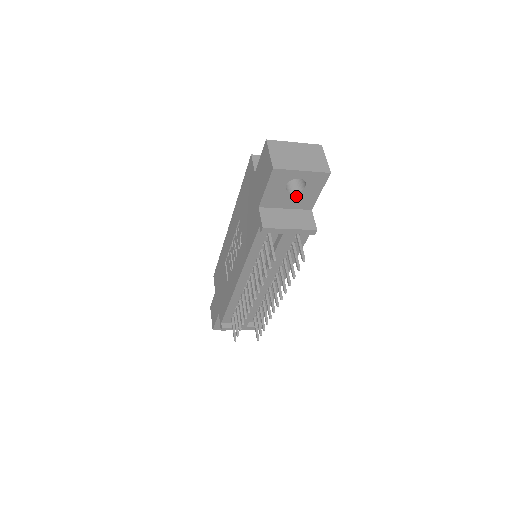
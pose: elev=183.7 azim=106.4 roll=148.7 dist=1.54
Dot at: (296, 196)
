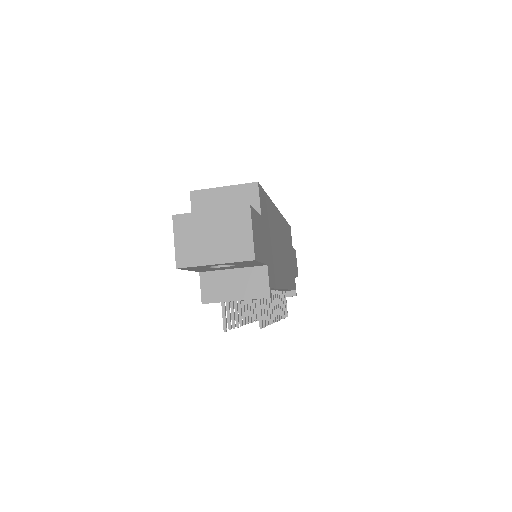
Dot at: (233, 266)
